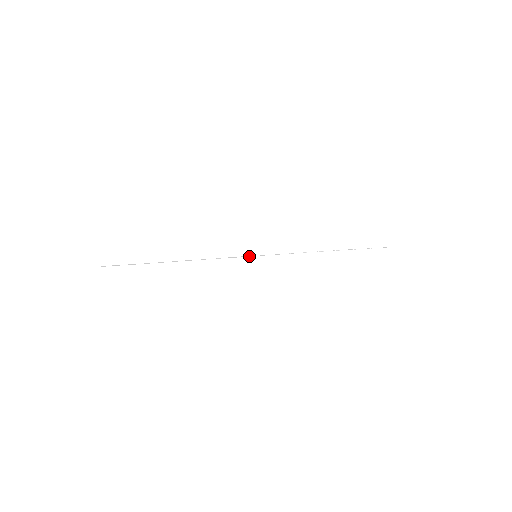
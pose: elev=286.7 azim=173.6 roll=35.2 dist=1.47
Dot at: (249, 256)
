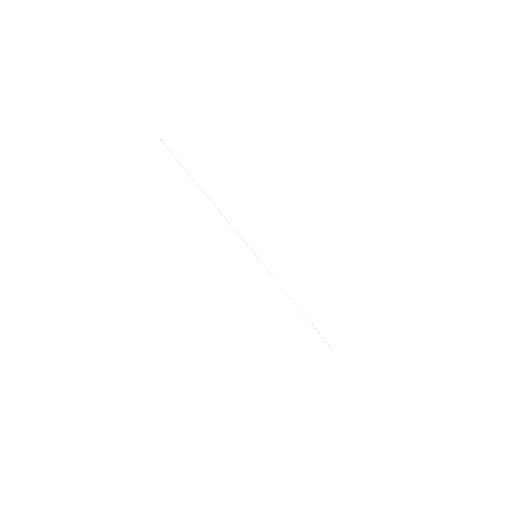
Dot at: (252, 251)
